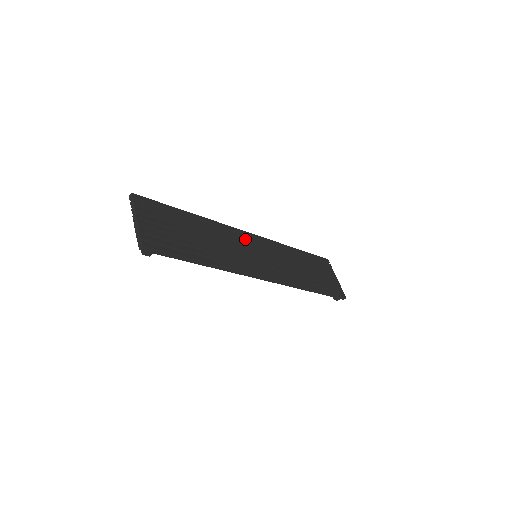
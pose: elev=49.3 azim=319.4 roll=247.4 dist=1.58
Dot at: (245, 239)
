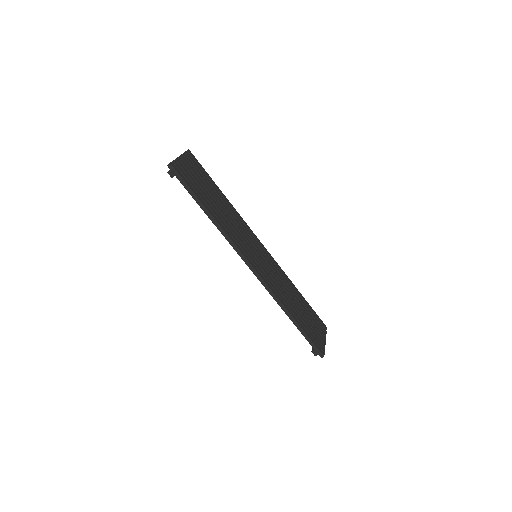
Dot at: (255, 241)
